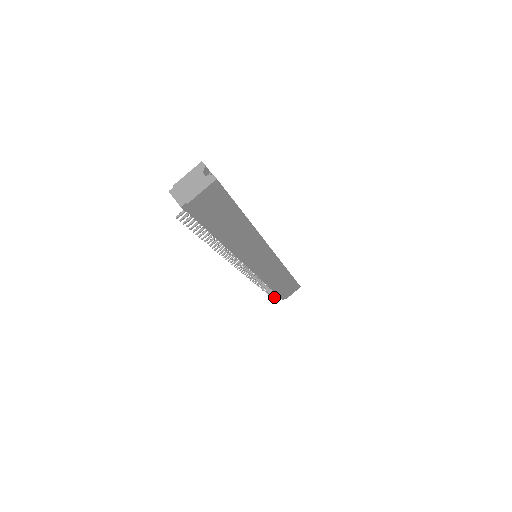
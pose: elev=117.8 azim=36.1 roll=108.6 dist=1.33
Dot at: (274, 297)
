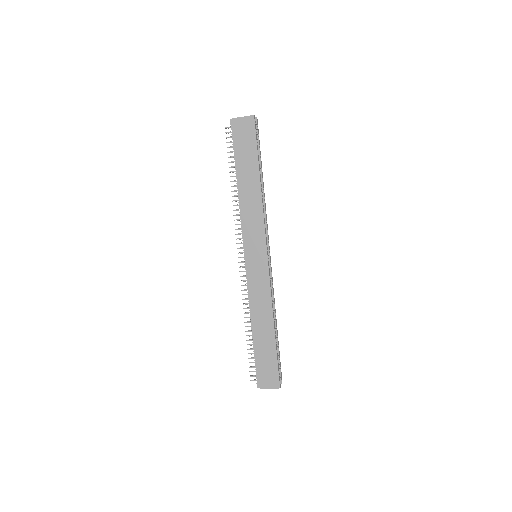
Dot at: occluded
